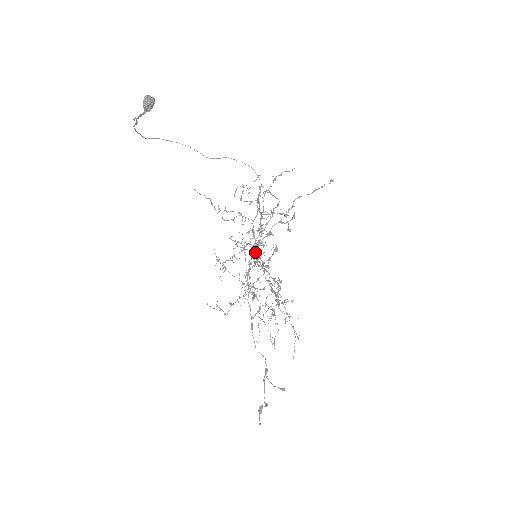
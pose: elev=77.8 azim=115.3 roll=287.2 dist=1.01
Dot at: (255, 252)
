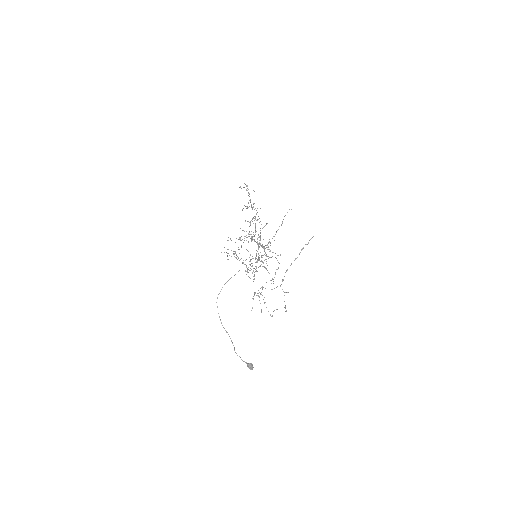
Dot at: occluded
